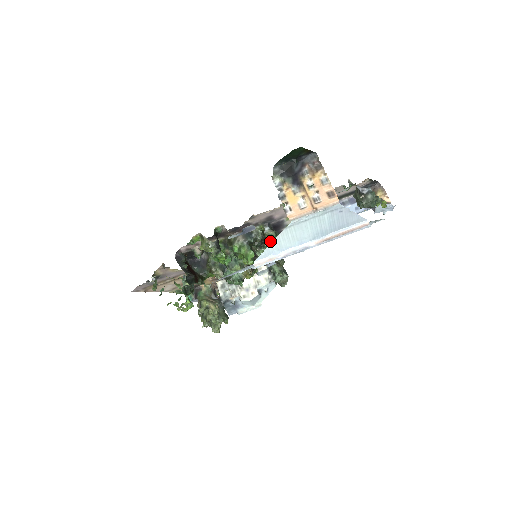
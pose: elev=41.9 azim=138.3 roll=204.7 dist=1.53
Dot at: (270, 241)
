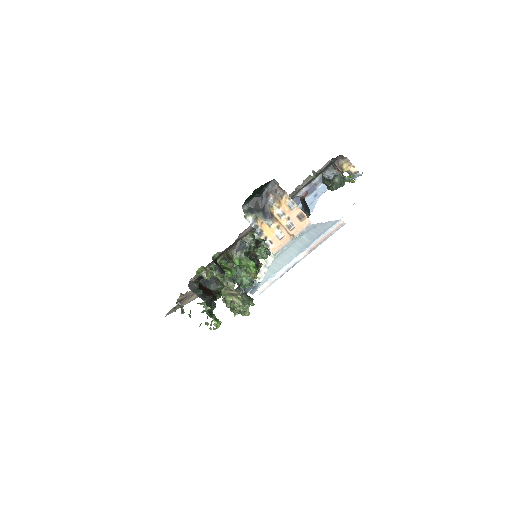
Dot at: (263, 240)
